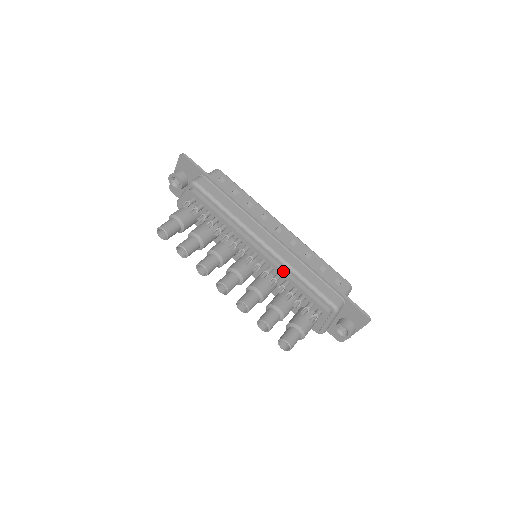
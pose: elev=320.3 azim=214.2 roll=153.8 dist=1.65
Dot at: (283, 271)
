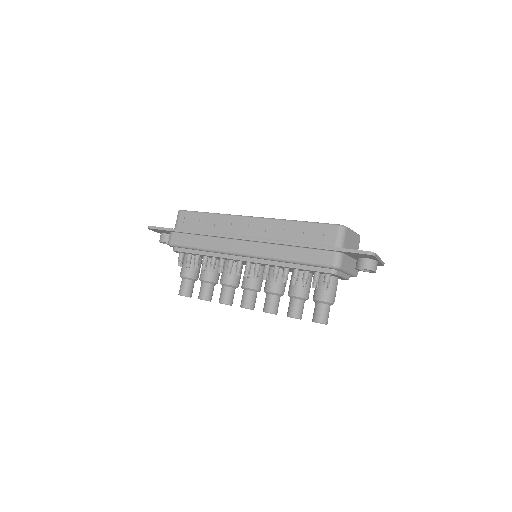
Dot at: (274, 264)
